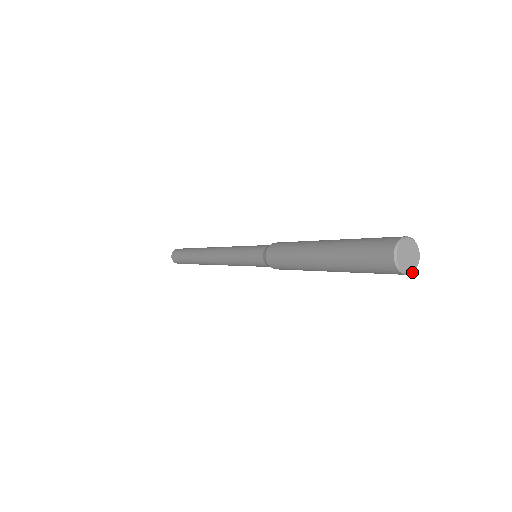
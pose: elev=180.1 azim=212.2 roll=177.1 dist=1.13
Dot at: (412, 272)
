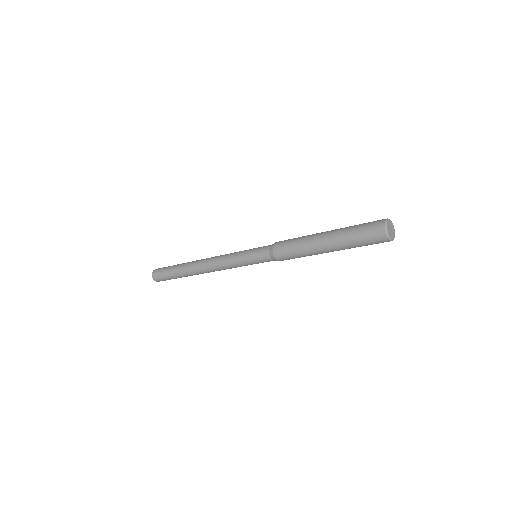
Dot at: (391, 240)
